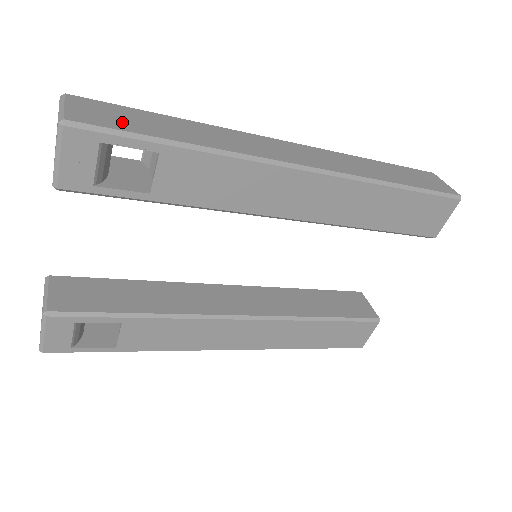
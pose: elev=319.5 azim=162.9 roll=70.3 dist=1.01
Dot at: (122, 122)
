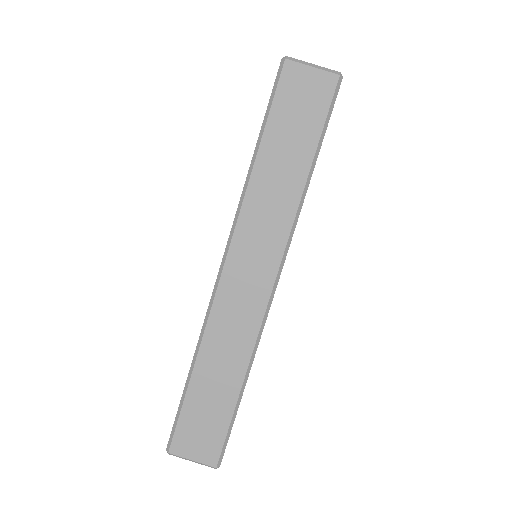
Dot at: (213, 427)
